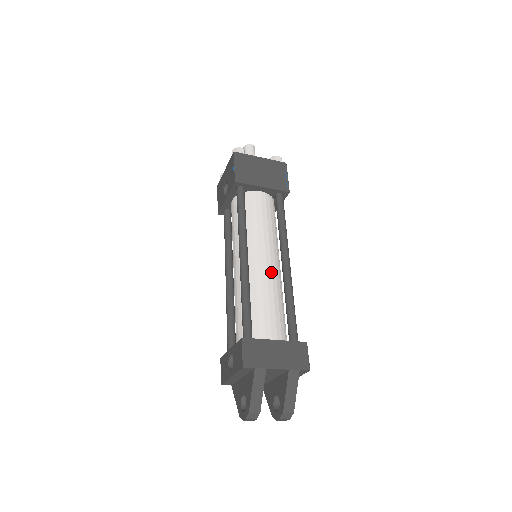
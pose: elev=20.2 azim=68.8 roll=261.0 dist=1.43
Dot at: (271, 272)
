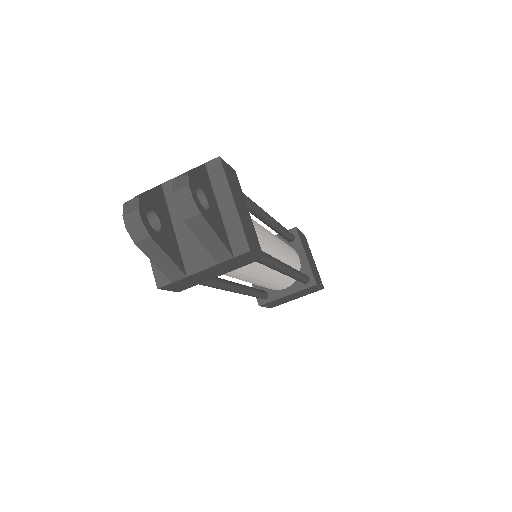
Dot at: occluded
